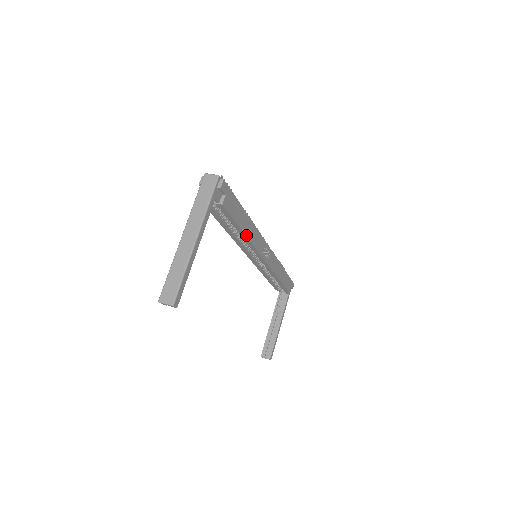
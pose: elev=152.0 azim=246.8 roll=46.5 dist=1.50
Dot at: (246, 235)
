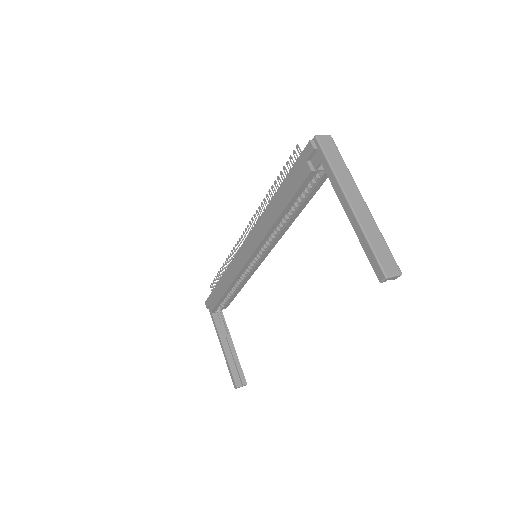
Dot at: (295, 218)
